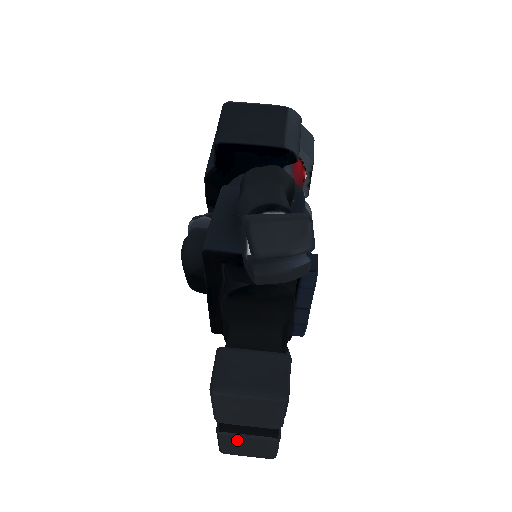
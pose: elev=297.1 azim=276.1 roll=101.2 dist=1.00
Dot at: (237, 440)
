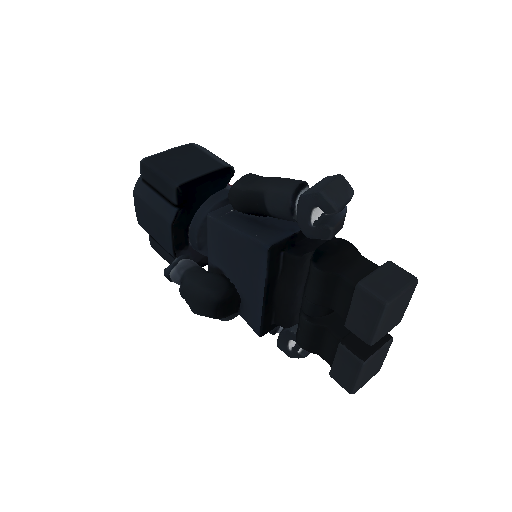
Dot at: (372, 362)
